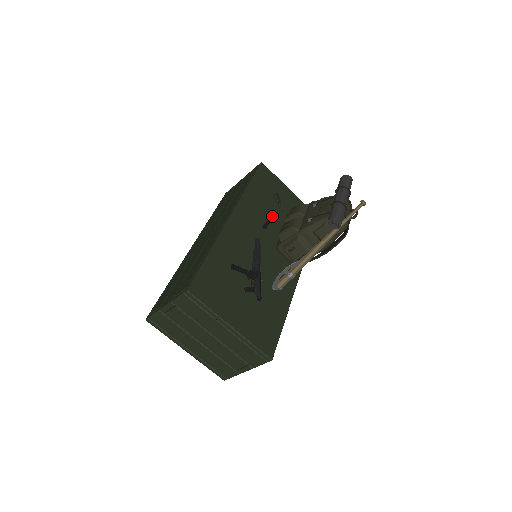
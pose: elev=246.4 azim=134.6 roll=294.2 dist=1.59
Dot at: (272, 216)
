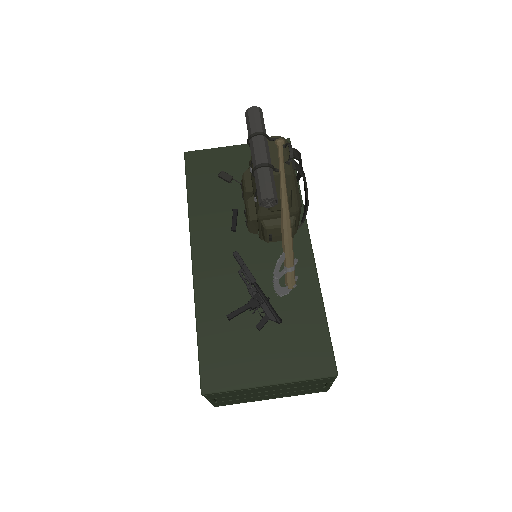
Dot at: (235, 204)
